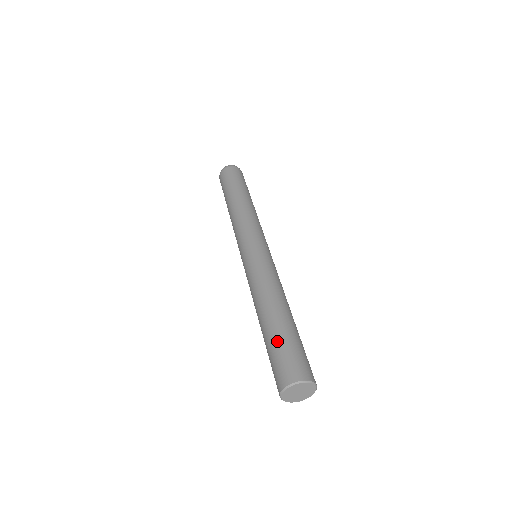
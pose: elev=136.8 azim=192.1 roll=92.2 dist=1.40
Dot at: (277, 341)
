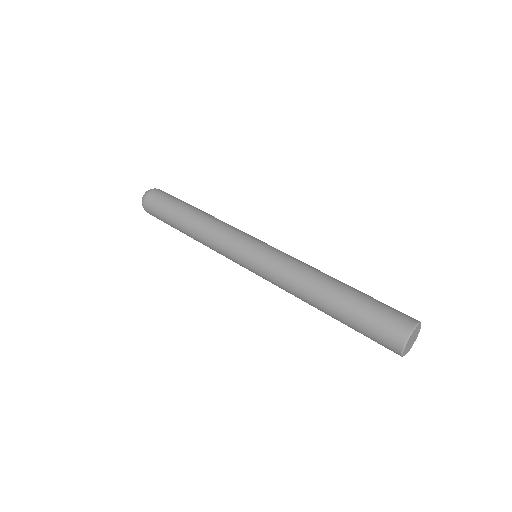
Dot at: (359, 313)
